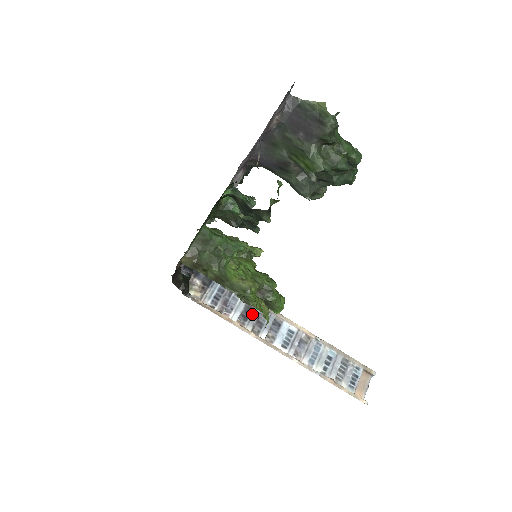
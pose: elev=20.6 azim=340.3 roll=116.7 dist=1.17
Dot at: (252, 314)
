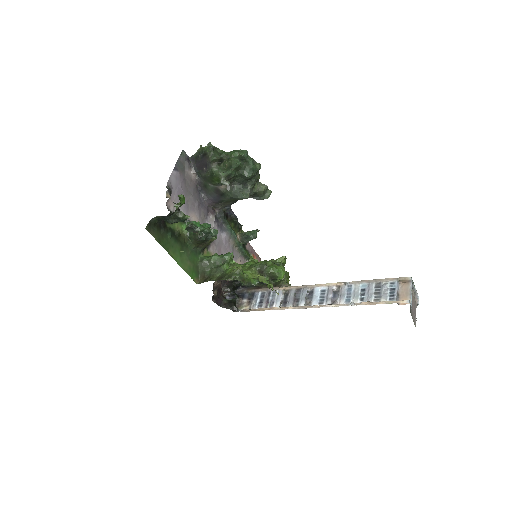
Dot at: (289, 297)
